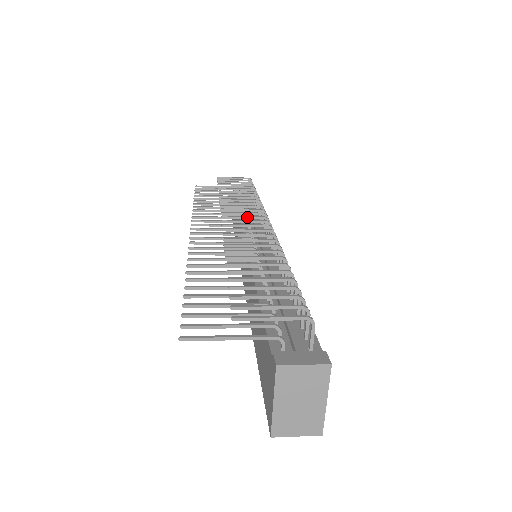
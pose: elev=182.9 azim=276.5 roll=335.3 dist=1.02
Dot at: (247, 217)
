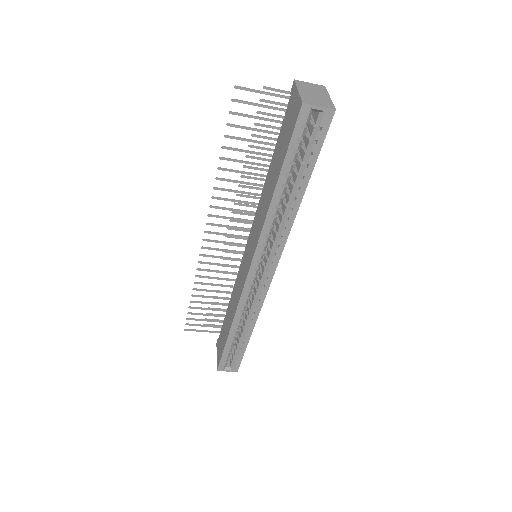
Dot at: (245, 238)
